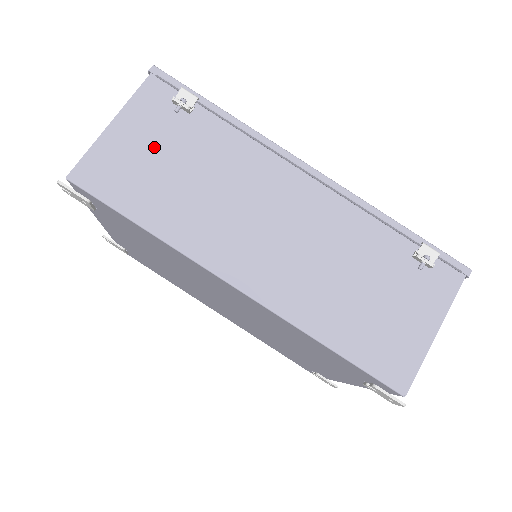
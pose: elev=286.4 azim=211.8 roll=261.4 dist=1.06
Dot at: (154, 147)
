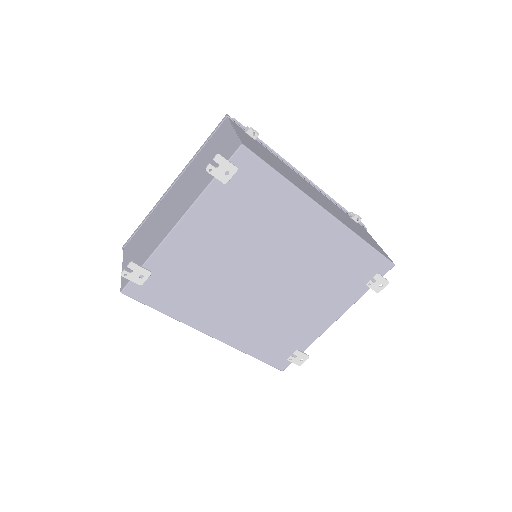
Dot at: (257, 147)
